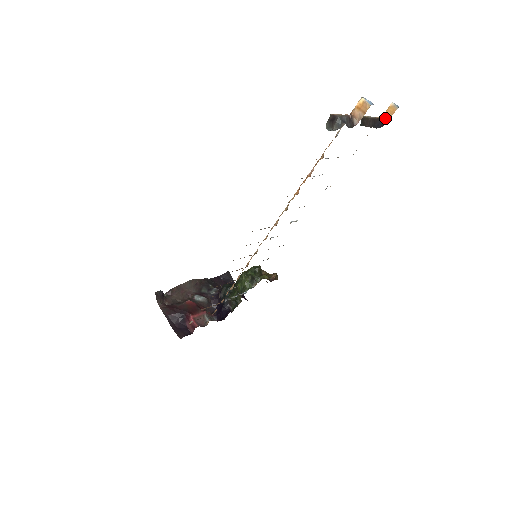
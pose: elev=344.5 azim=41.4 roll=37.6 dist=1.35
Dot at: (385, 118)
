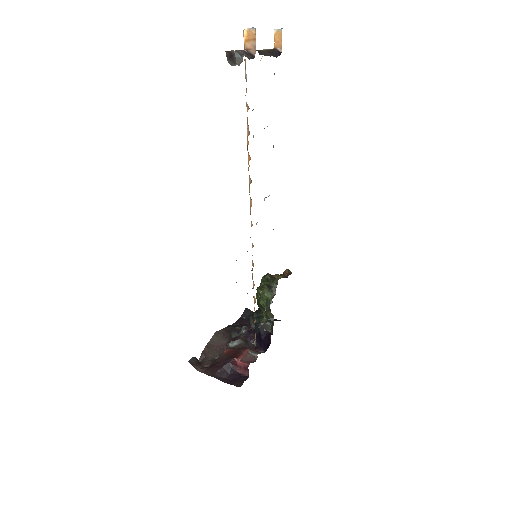
Dot at: (278, 47)
